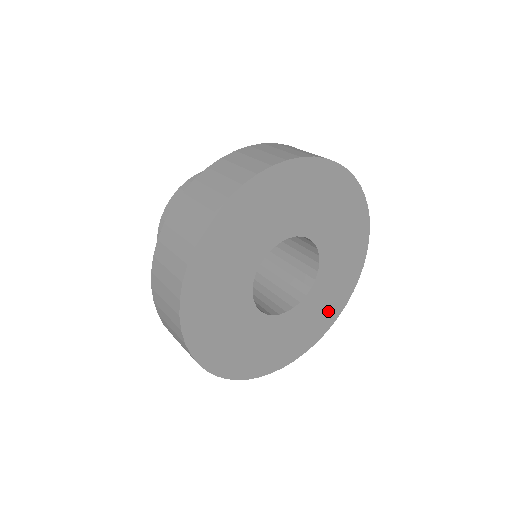
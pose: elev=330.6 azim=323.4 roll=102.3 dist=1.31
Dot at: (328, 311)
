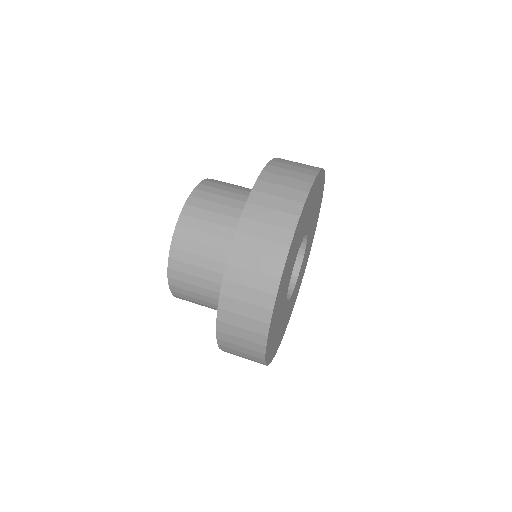
Dot at: occluded
